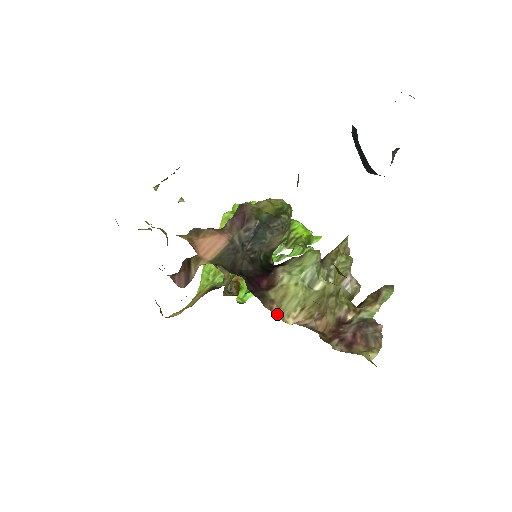
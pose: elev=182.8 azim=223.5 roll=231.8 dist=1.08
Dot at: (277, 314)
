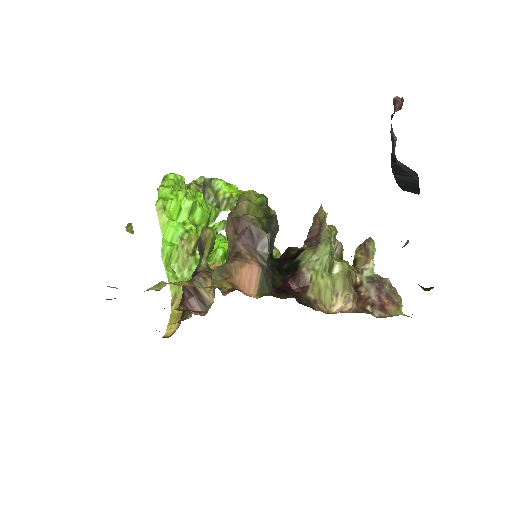
Dot at: (324, 310)
